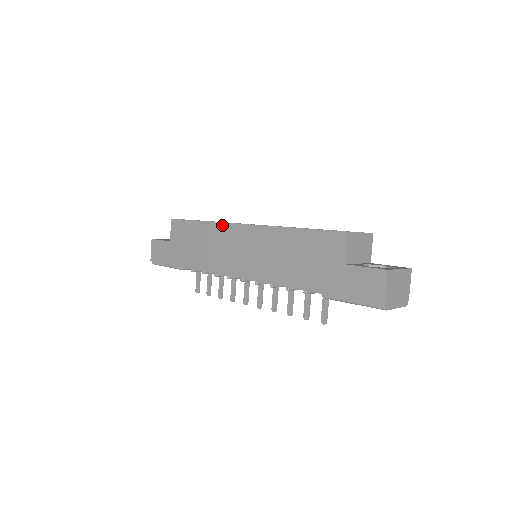
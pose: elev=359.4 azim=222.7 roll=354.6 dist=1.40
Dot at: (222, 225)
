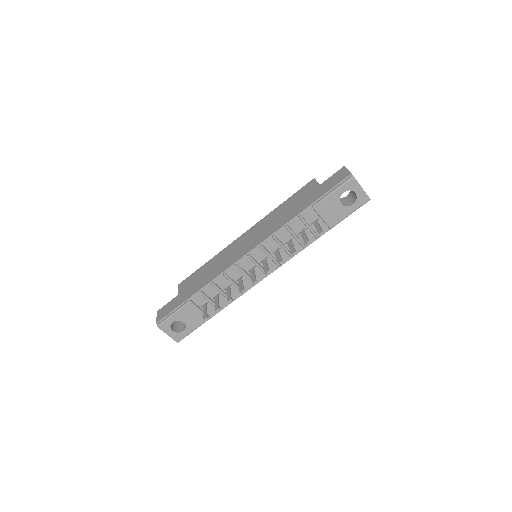
Dot at: (226, 248)
